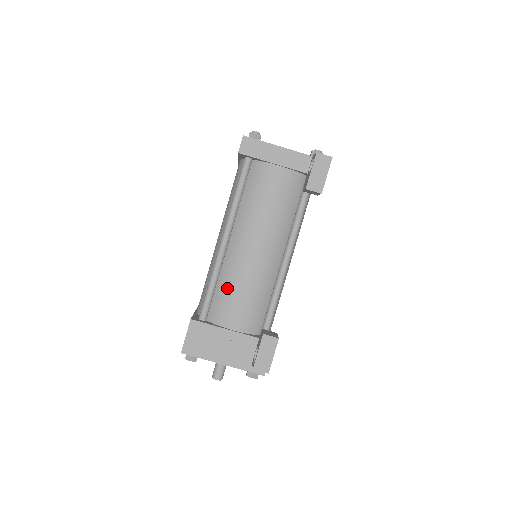
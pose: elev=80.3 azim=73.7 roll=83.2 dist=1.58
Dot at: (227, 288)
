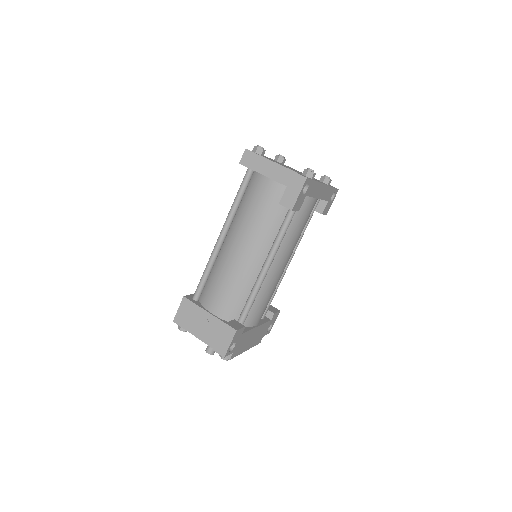
Dot at: (215, 278)
